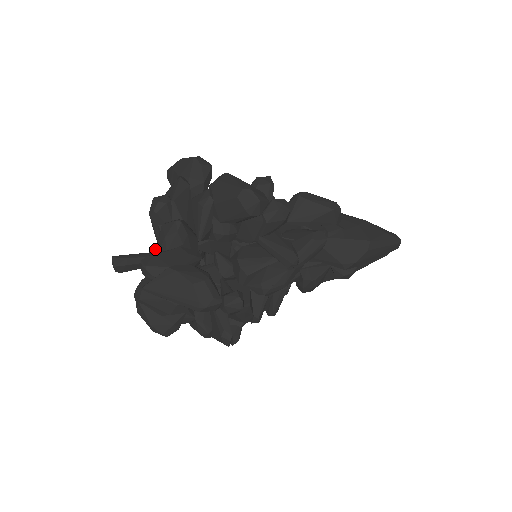
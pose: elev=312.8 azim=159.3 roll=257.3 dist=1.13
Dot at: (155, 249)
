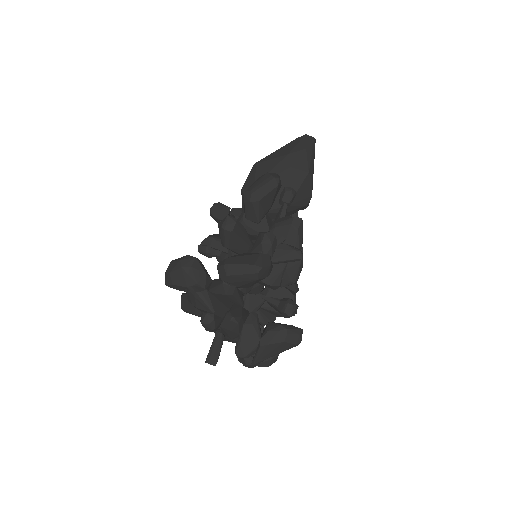
Dot at: occluded
